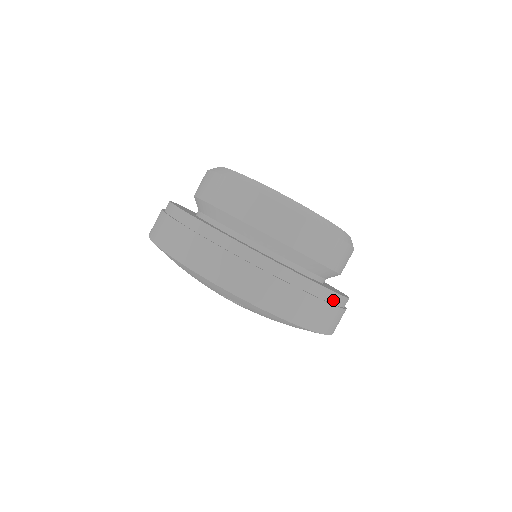
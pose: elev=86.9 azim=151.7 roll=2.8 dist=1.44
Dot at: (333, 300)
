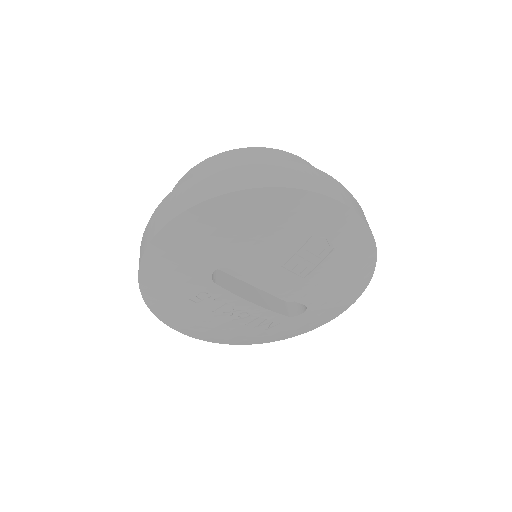
Dot at: occluded
